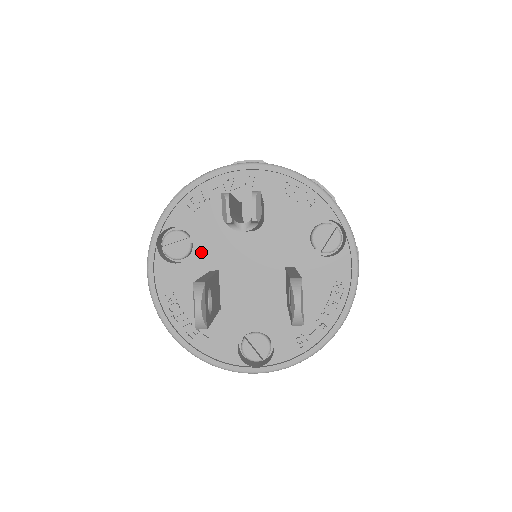
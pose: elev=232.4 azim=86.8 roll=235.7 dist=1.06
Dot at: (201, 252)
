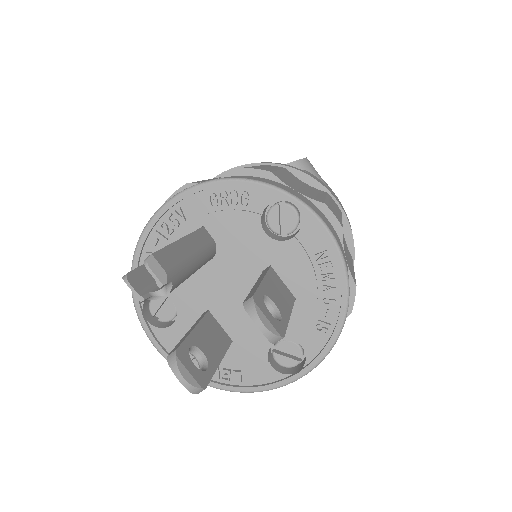
Dot at: (183, 304)
